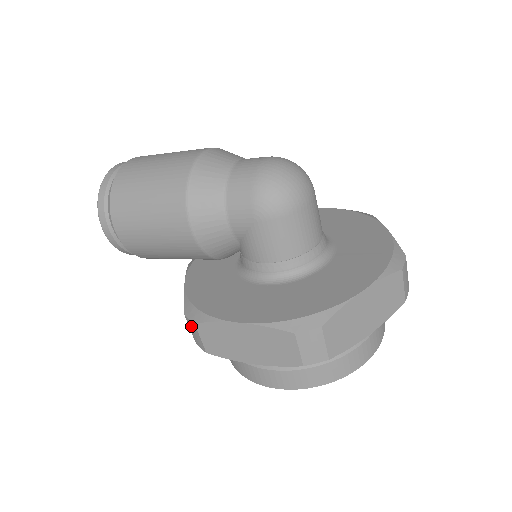
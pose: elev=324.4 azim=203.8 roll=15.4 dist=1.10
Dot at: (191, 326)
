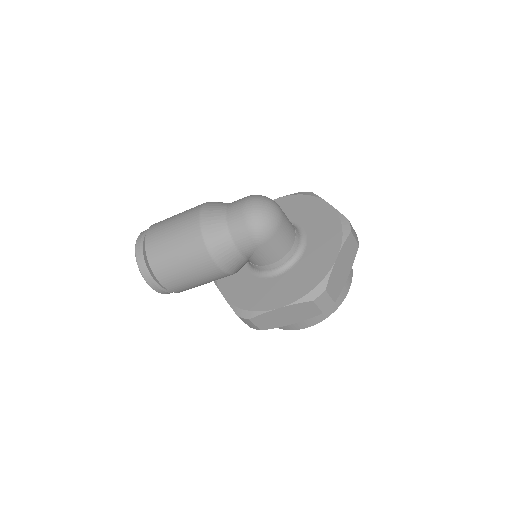
Dot at: (245, 321)
